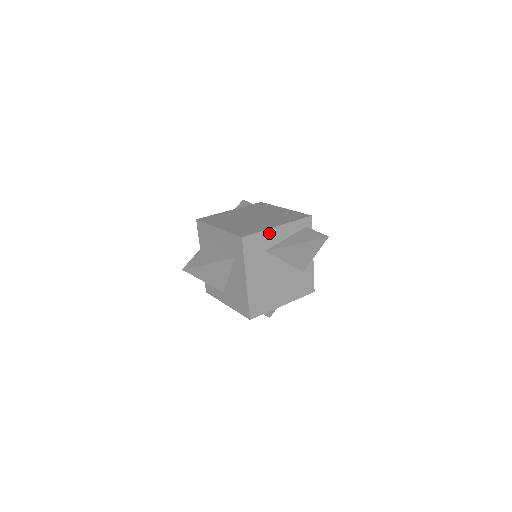
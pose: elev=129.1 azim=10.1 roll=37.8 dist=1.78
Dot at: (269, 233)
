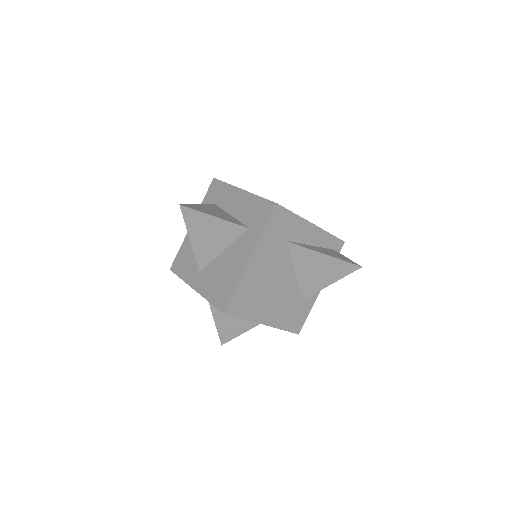
Dot at: (301, 224)
